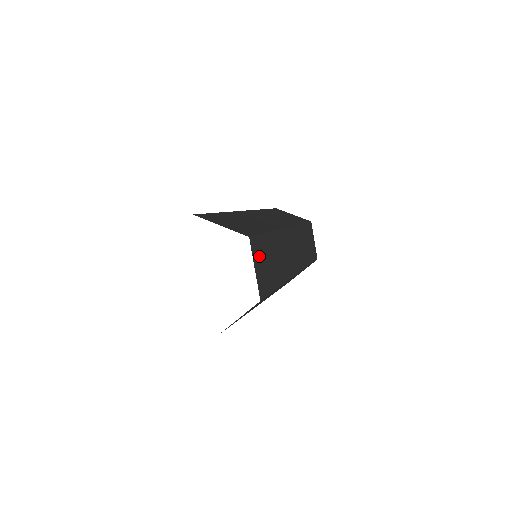
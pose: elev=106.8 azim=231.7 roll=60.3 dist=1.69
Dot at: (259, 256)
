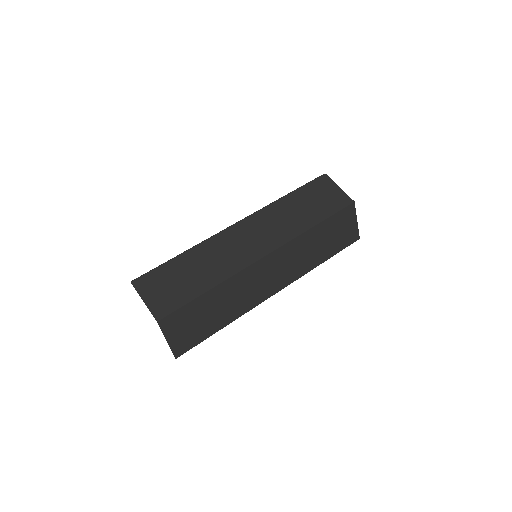
Dot at: (179, 325)
